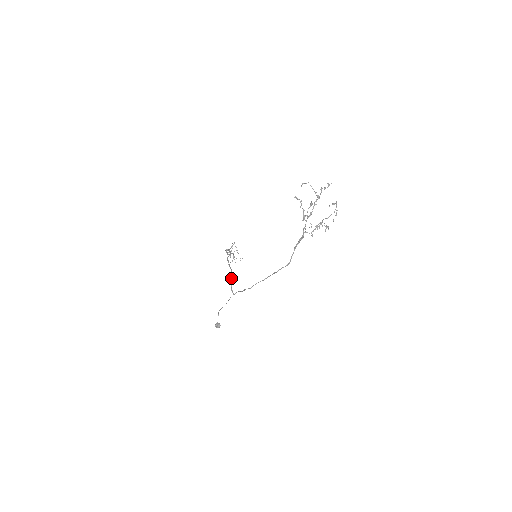
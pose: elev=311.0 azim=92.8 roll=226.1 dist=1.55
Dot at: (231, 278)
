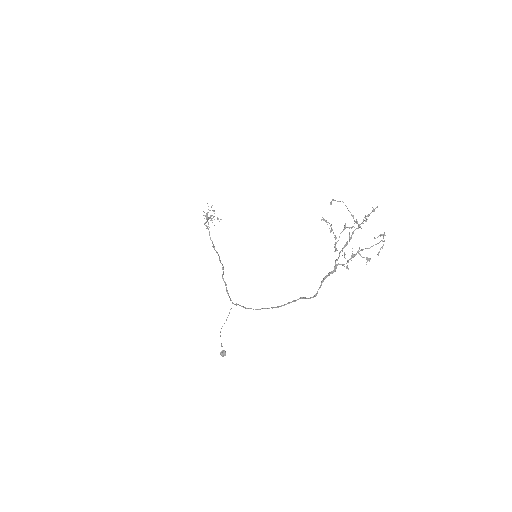
Dot at: (223, 274)
